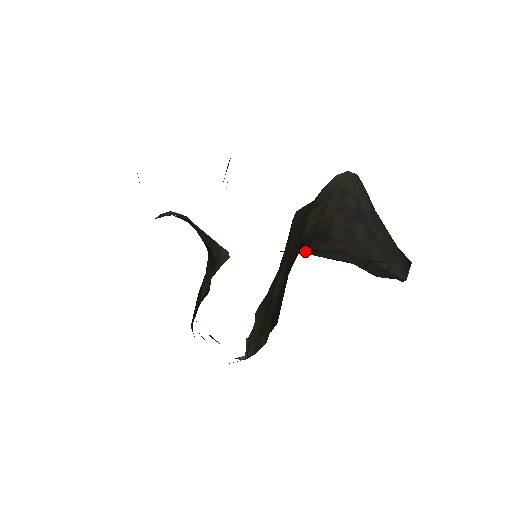
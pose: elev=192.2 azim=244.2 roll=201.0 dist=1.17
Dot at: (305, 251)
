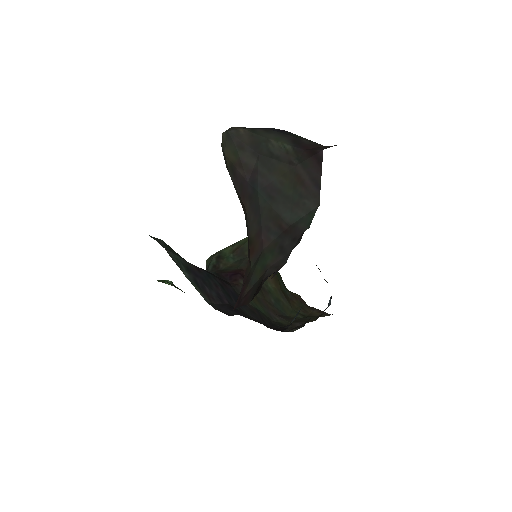
Dot at: (243, 290)
